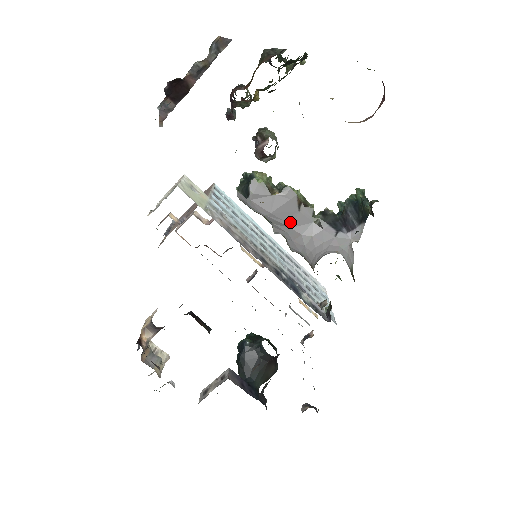
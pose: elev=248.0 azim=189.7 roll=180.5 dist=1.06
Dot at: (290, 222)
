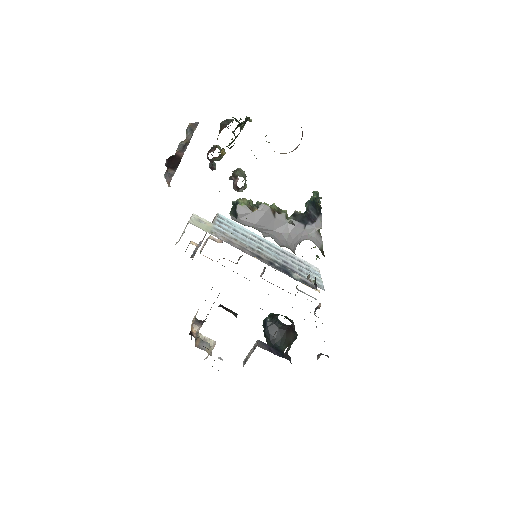
Dot at: (271, 227)
